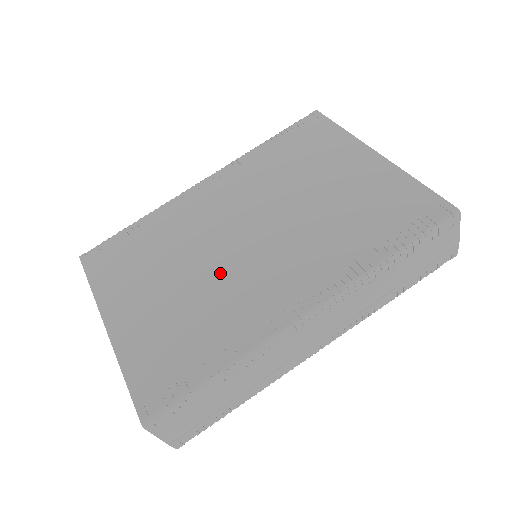
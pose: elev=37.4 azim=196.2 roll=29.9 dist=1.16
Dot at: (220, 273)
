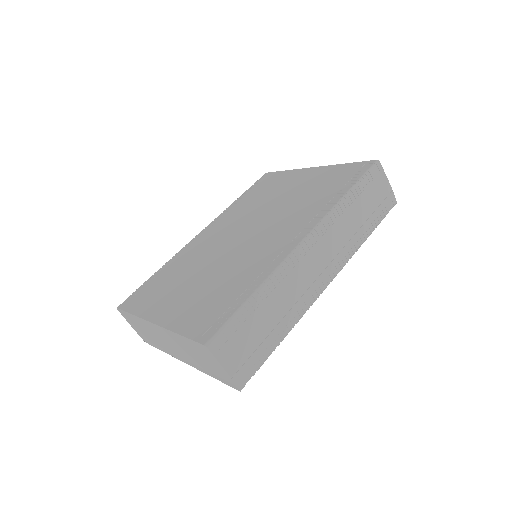
Dot at: (232, 257)
